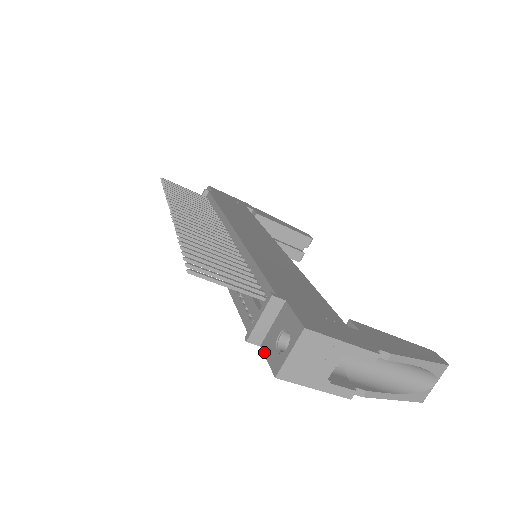
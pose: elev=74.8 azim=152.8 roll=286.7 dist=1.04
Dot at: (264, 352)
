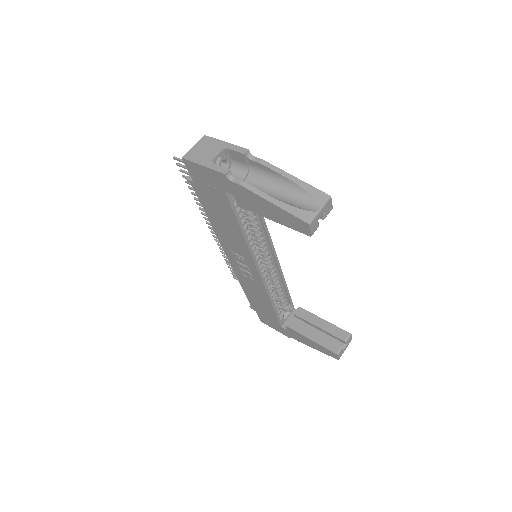
Dot at: (191, 175)
